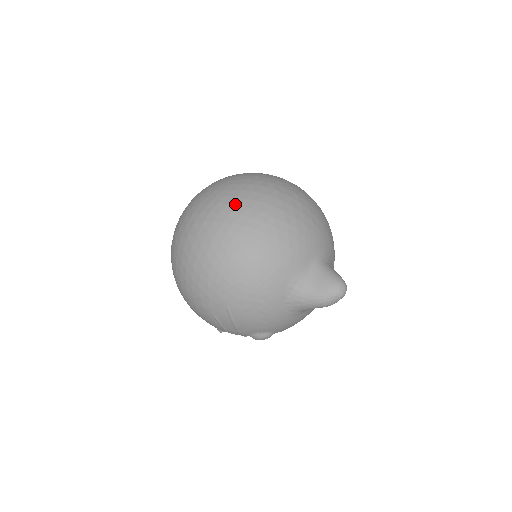
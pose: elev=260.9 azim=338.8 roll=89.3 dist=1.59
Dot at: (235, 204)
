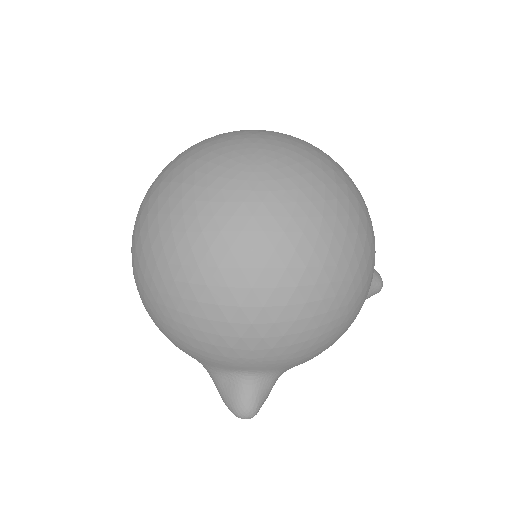
Dot at: (181, 260)
